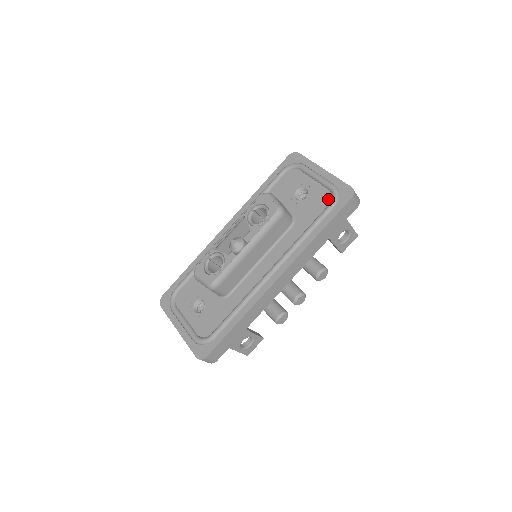
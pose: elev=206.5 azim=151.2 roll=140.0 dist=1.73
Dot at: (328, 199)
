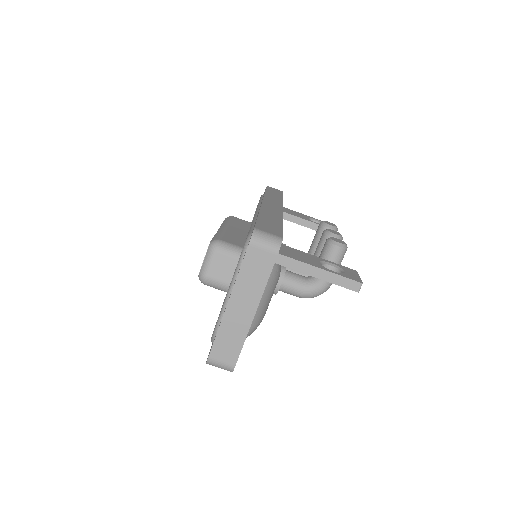
Dot at: occluded
